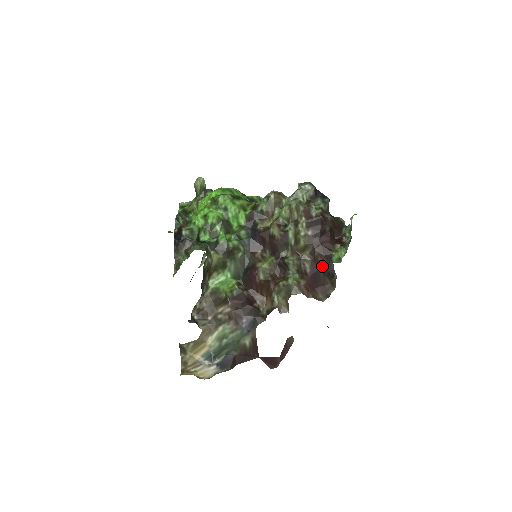
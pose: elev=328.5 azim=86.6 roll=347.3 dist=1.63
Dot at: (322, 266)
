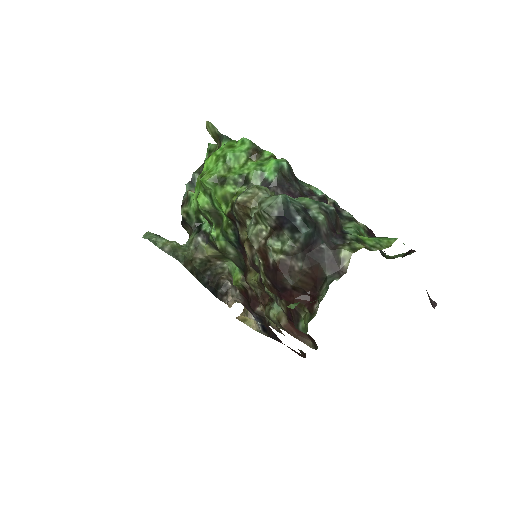
Dot at: (293, 322)
